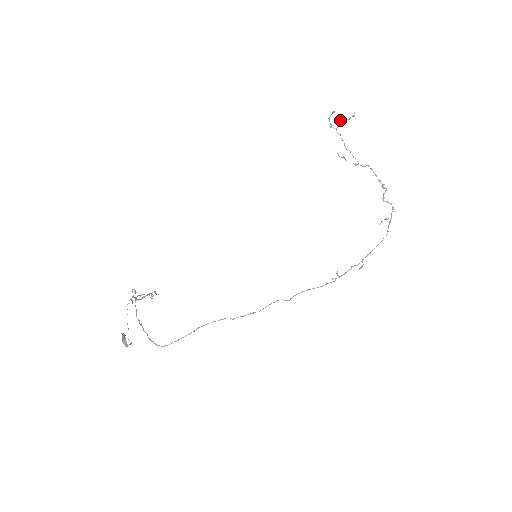
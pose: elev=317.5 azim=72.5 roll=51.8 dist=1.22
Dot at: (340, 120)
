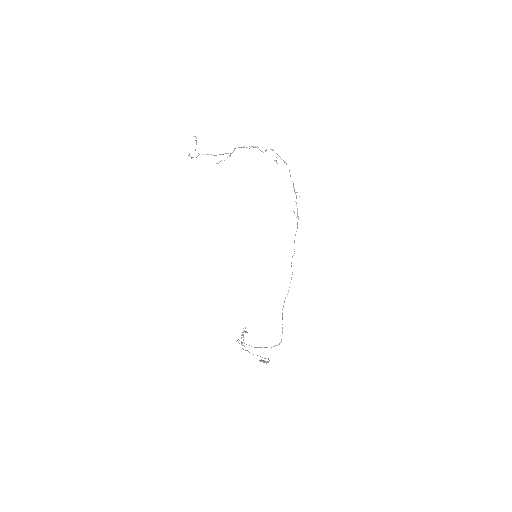
Dot at: occluded
